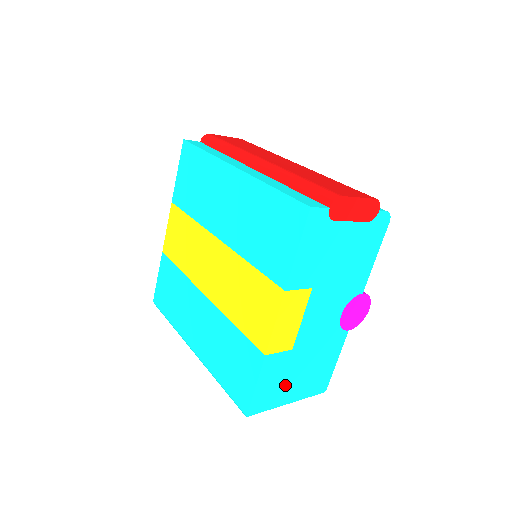
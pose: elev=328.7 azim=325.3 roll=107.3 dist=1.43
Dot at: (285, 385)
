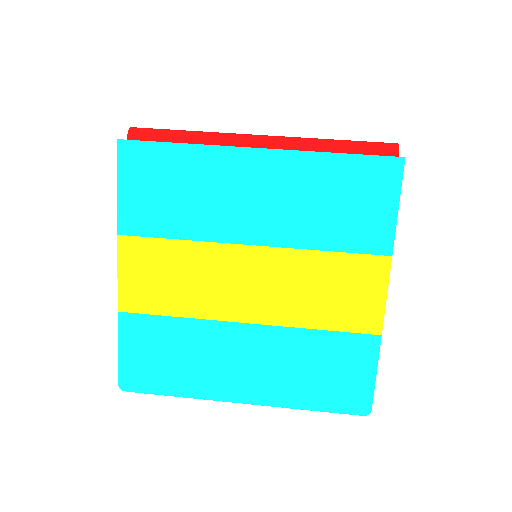
Dot at: occluded
